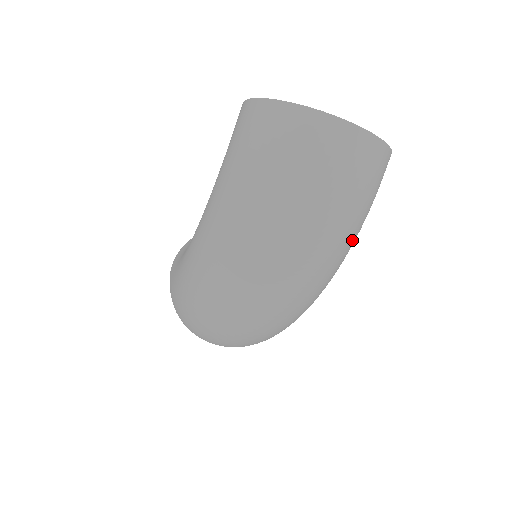
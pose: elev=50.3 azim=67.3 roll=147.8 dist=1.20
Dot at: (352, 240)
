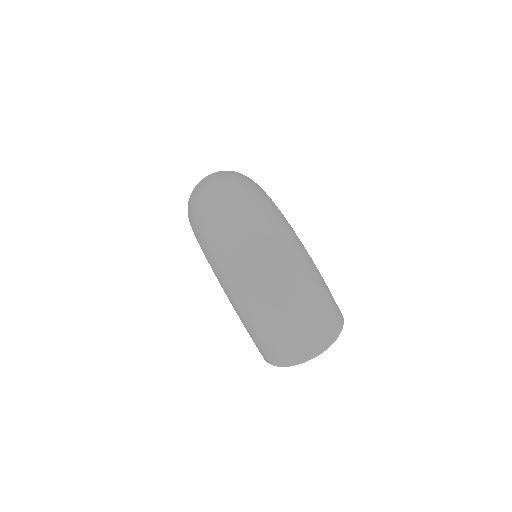
Dot at: (252, 184)
